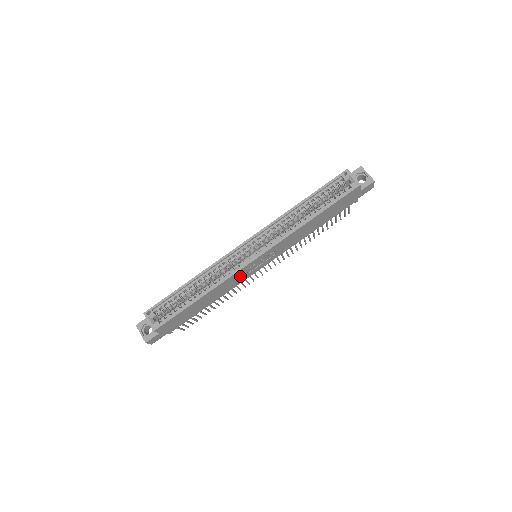
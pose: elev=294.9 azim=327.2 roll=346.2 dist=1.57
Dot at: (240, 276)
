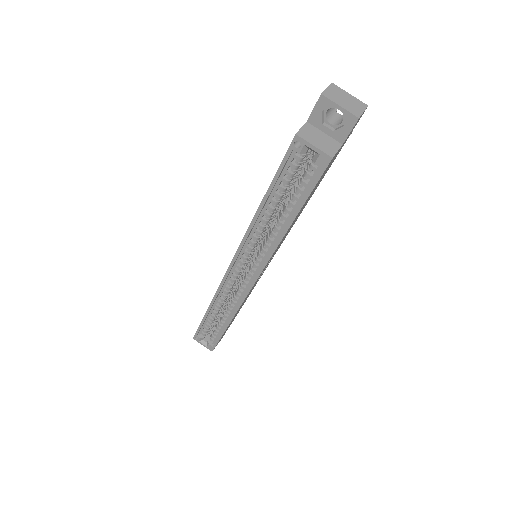
Dot at: (253, 287)
